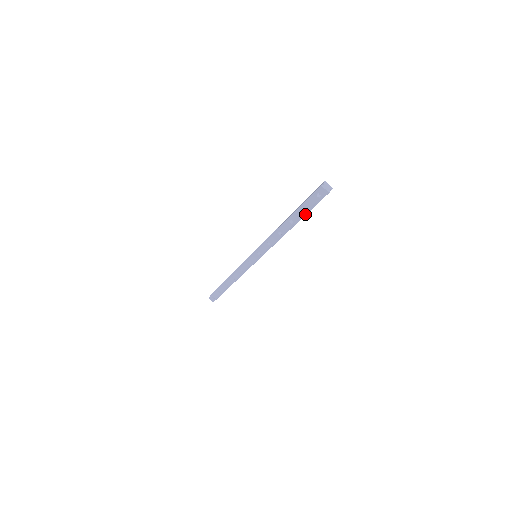
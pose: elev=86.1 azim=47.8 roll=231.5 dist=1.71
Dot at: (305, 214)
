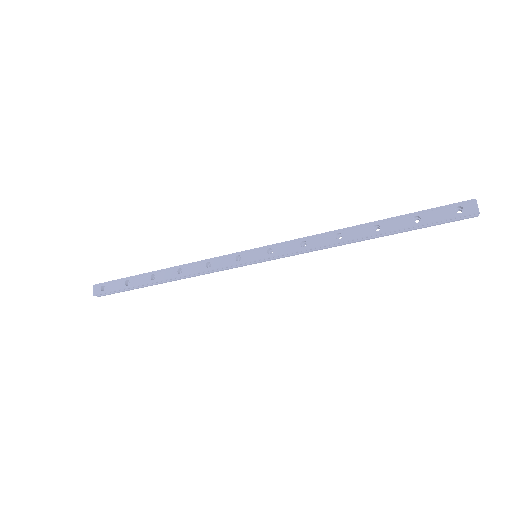
Dot at: (411, 226)
